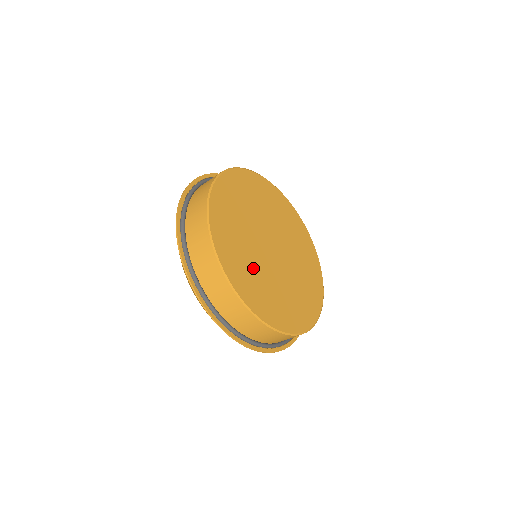
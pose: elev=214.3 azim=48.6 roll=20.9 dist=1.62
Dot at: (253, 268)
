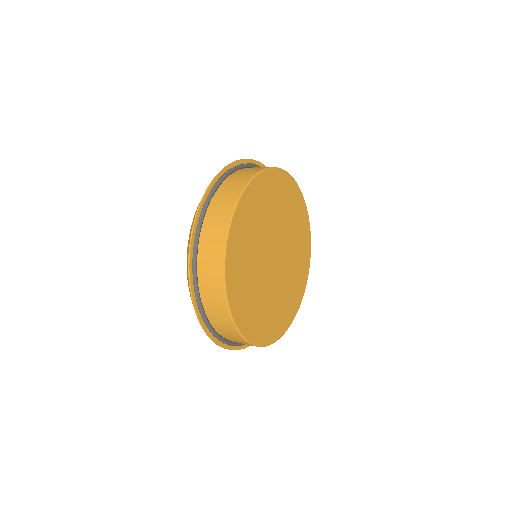
Dot at: (252, 283)
